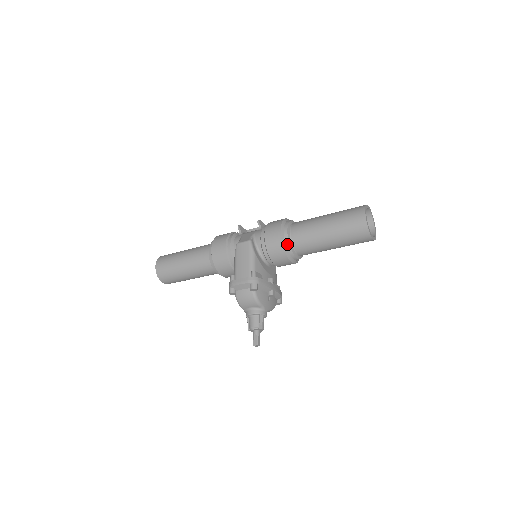
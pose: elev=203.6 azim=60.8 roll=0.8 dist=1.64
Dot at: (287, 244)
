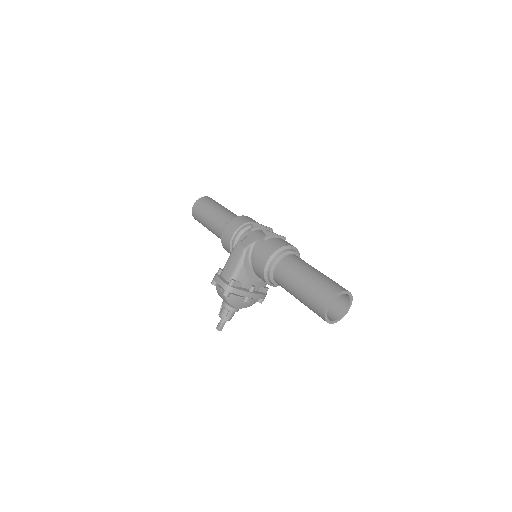
Dot at: (268, 274)
